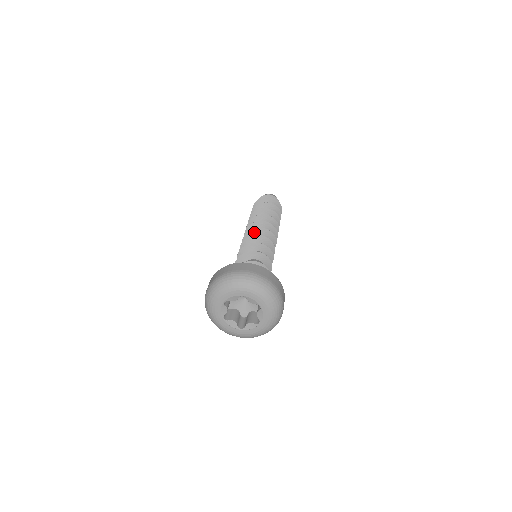
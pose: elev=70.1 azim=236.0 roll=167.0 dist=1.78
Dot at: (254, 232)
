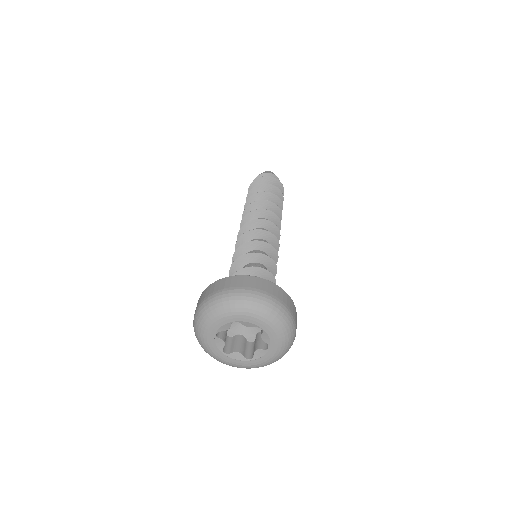
Dot at: (248, 227)
